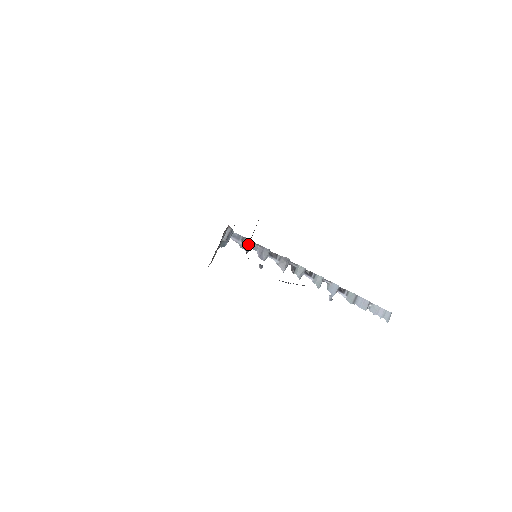
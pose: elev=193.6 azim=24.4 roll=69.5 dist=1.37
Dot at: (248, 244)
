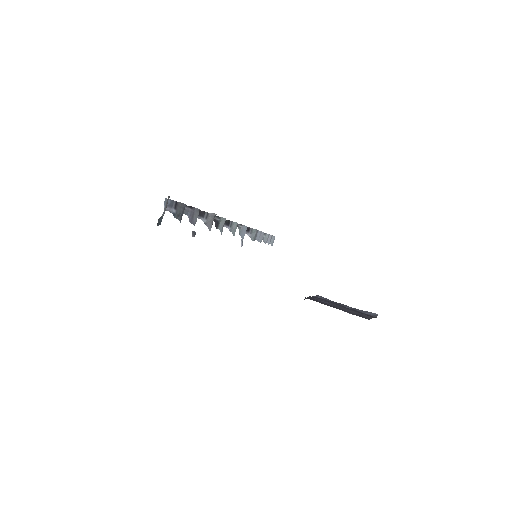
Dot at: (181, 210)
